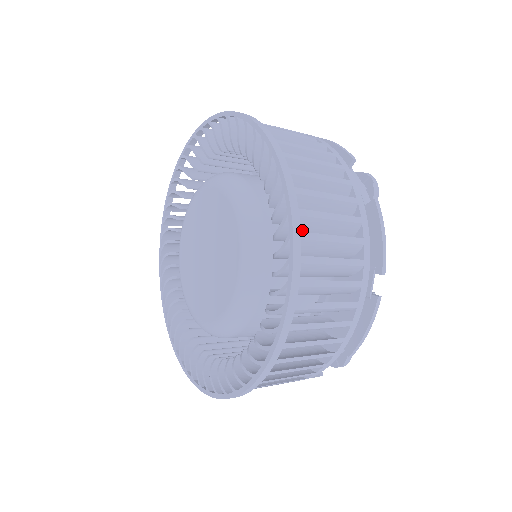
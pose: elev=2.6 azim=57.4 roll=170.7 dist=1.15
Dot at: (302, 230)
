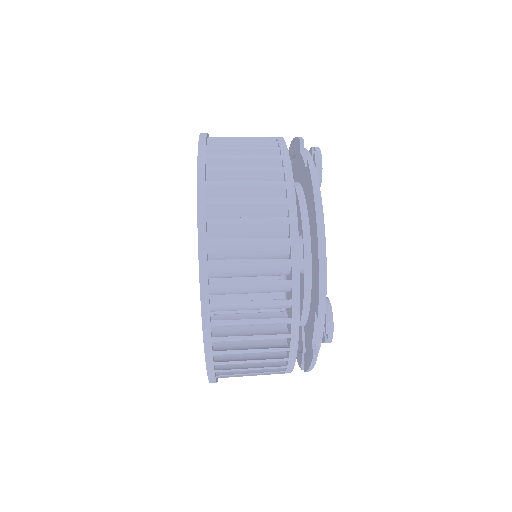
Dot at: (228, 364)
